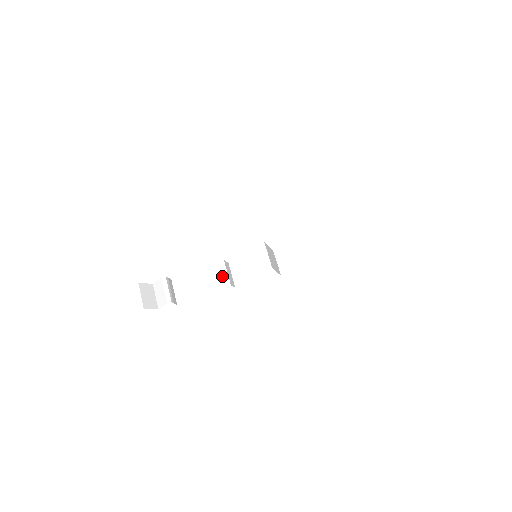
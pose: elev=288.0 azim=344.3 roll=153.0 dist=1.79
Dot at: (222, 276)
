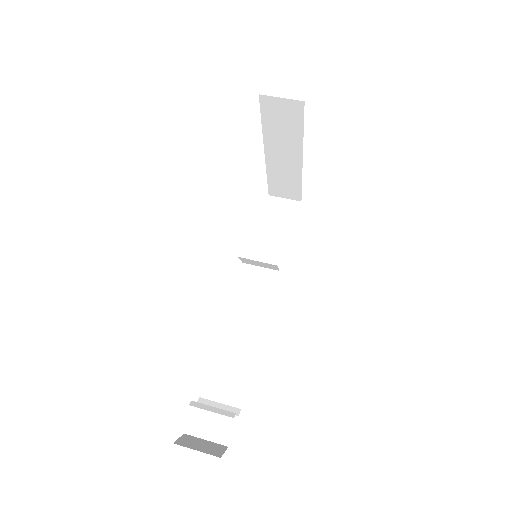
Dot at: (243, 327)
